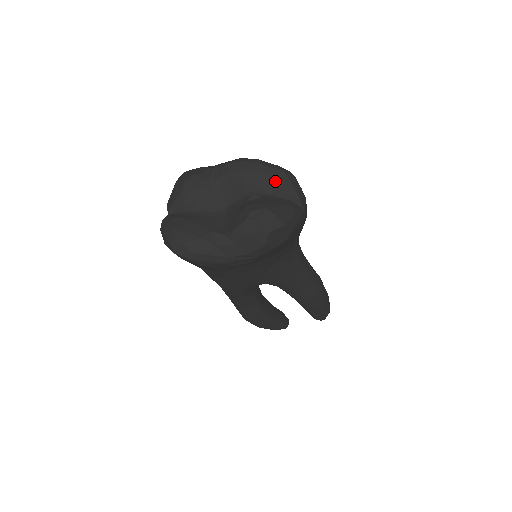
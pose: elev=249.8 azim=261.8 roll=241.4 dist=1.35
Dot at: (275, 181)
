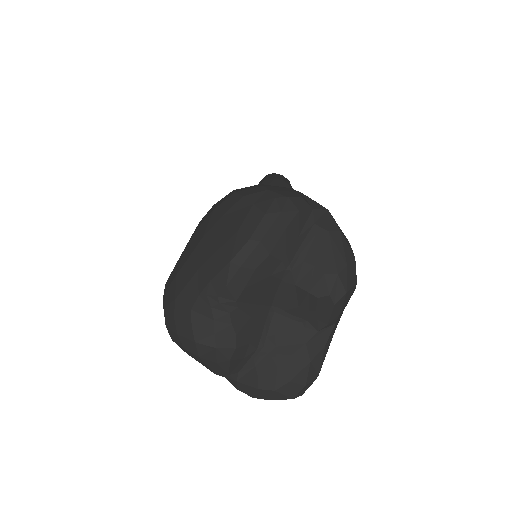
Dot at: (289, 233)
